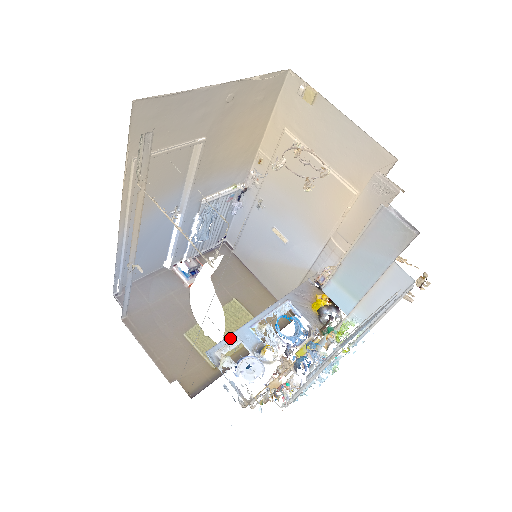
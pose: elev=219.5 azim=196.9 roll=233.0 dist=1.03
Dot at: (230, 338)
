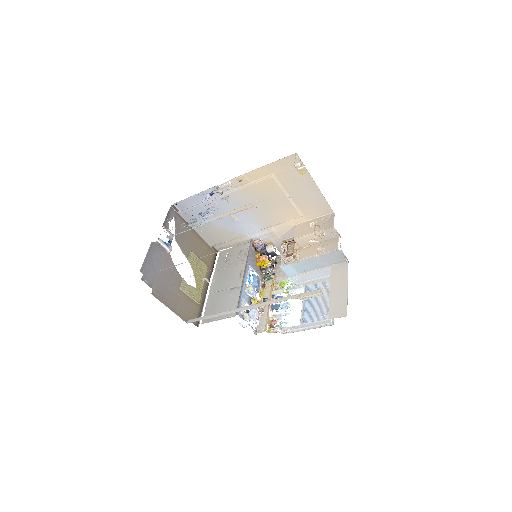
Dot at: (241, 301)
